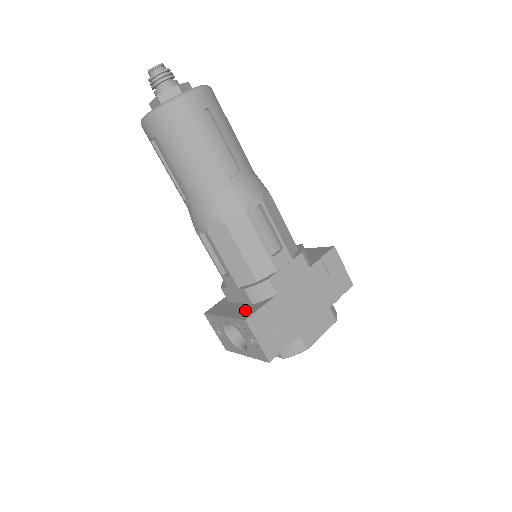
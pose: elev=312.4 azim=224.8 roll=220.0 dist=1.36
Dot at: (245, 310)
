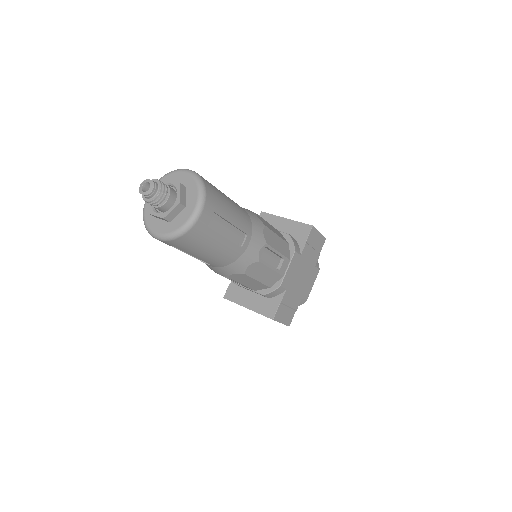
Dot at: (266, 306)
